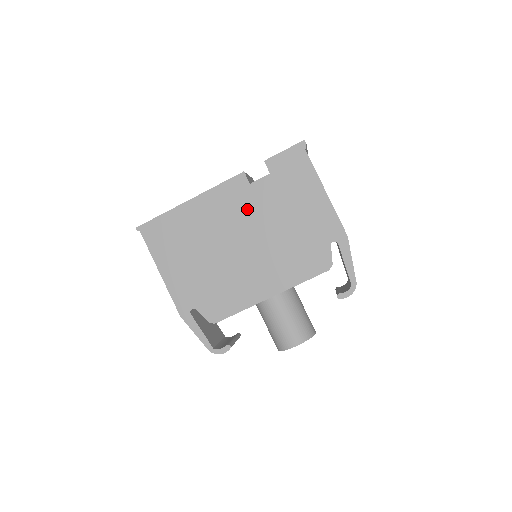
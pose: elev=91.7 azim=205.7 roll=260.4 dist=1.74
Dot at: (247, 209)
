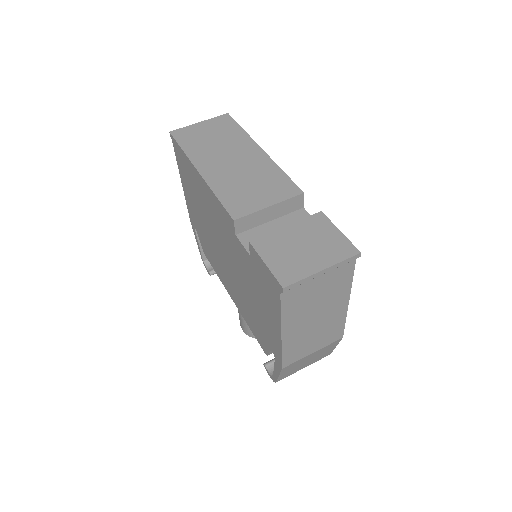
Dot at: (230, 244)
